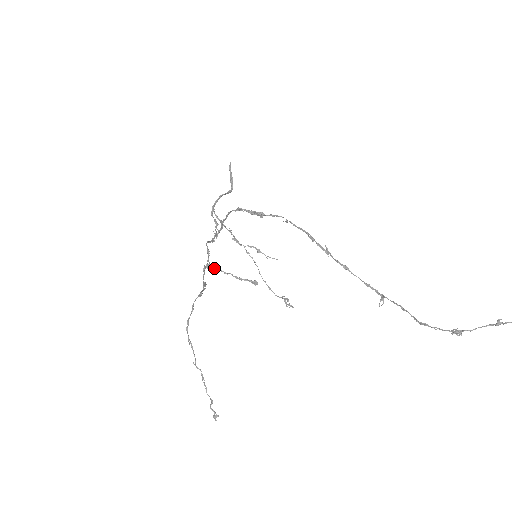
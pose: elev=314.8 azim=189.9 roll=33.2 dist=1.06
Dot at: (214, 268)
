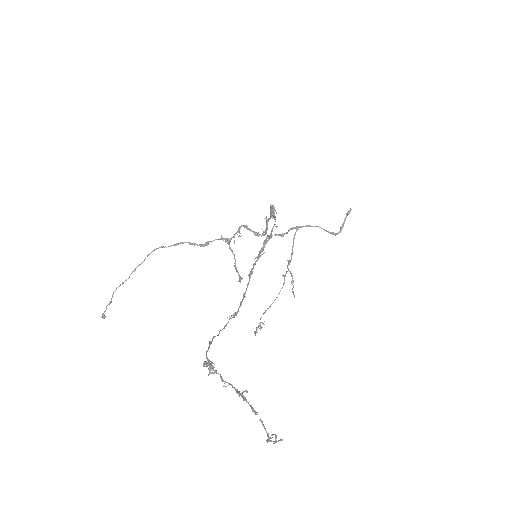
Dot at: occluded
